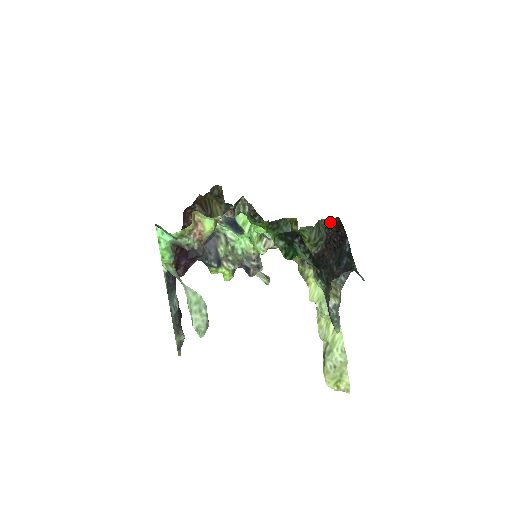
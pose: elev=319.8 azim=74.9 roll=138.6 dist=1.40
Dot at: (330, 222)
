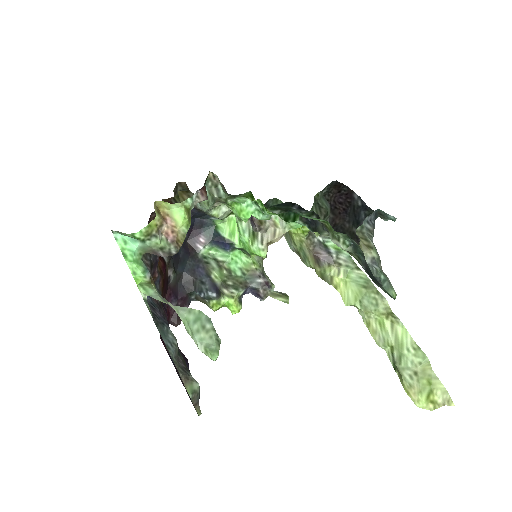
Dot at: (327, 187)
